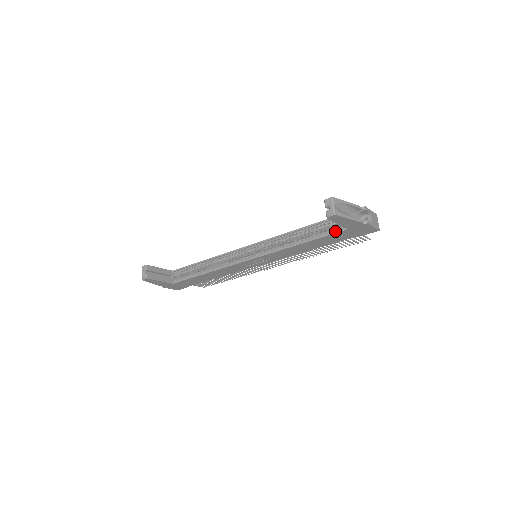
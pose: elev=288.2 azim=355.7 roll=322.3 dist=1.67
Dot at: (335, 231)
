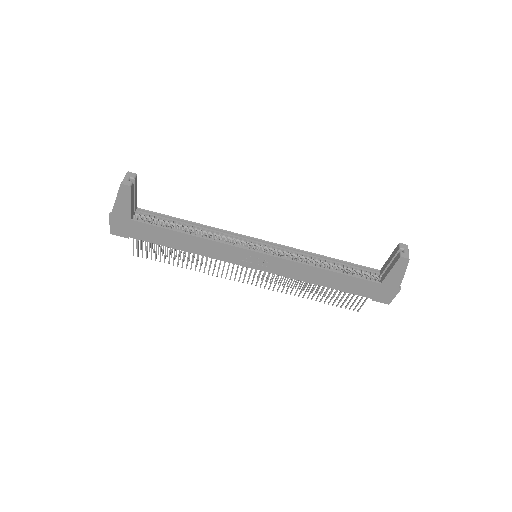
Dot at: (368, 278)
